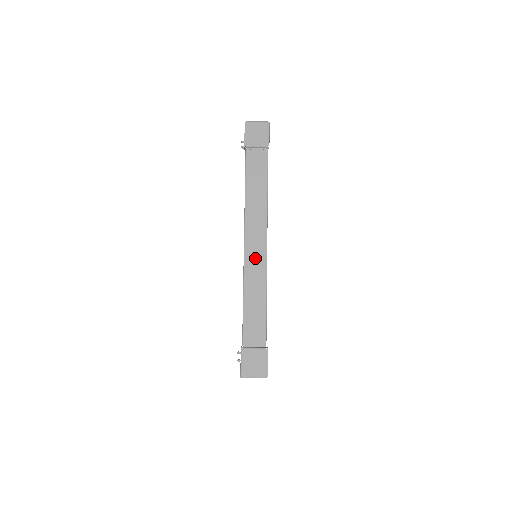
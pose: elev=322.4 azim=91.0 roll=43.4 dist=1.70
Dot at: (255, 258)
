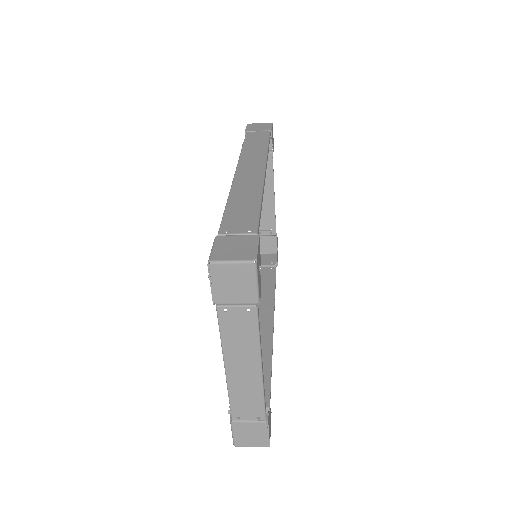
Dot at: (248, 177)
